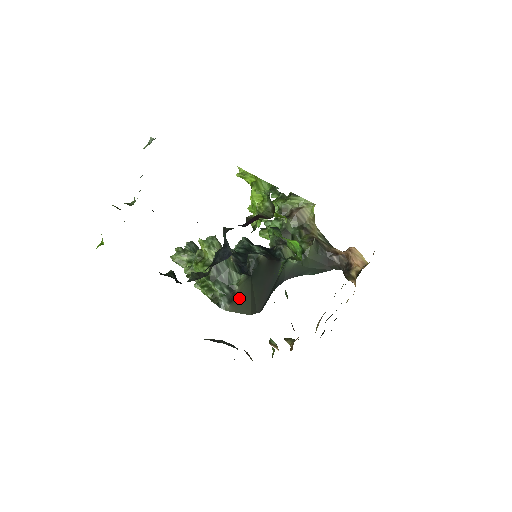
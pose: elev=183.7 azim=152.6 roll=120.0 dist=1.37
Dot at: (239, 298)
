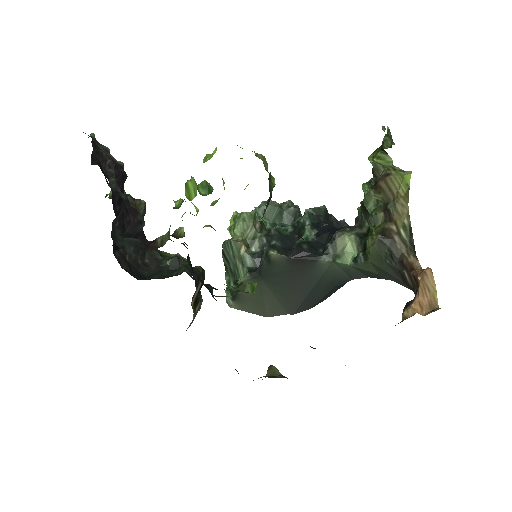
Dot at: (246, 297)
